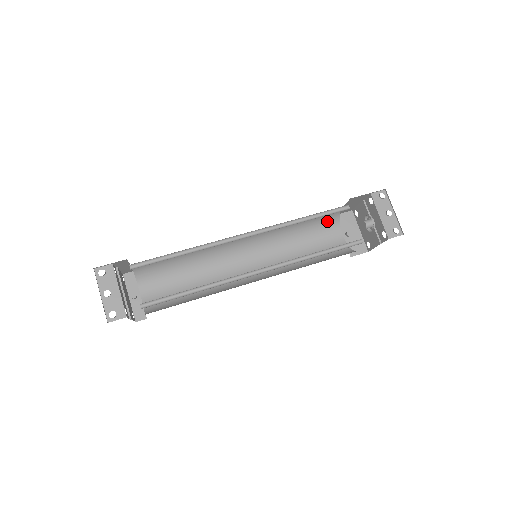
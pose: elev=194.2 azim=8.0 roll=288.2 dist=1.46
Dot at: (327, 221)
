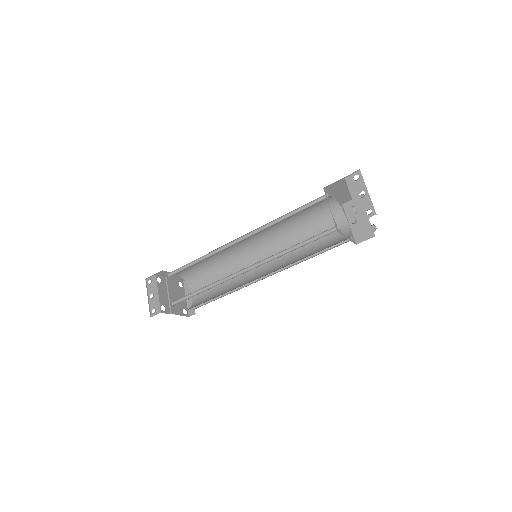
Dot at: (328, 212)
